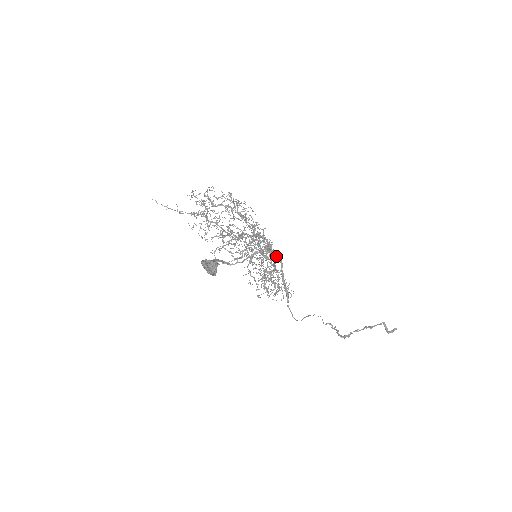
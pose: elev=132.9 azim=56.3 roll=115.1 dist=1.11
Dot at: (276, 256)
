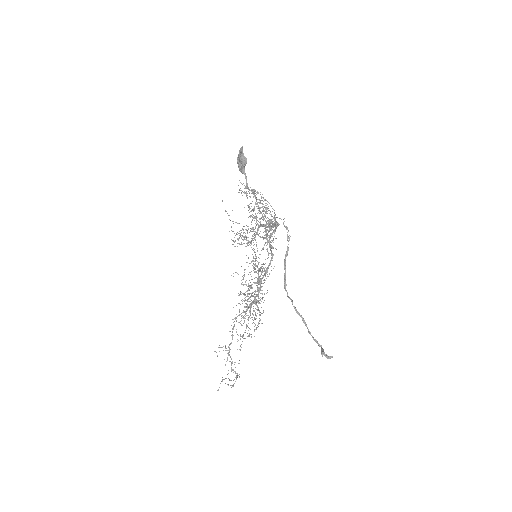
Dot at: (277, 222)
